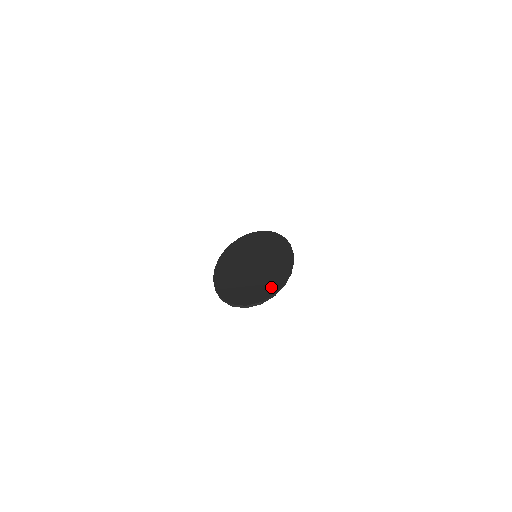
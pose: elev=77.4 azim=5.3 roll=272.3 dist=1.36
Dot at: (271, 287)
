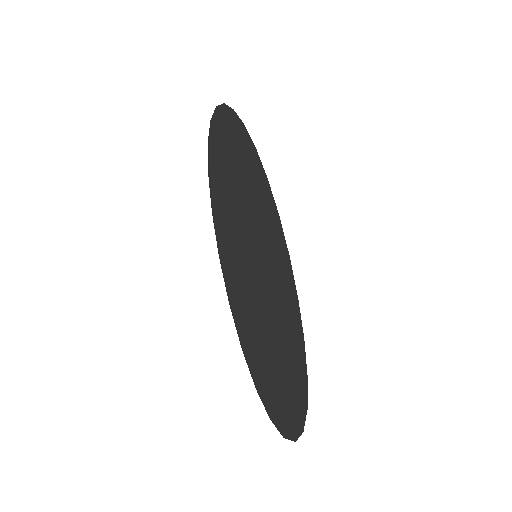
Dot at: (301, 390)
